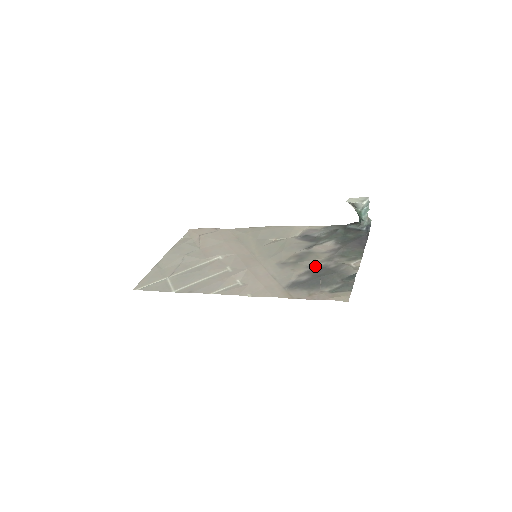
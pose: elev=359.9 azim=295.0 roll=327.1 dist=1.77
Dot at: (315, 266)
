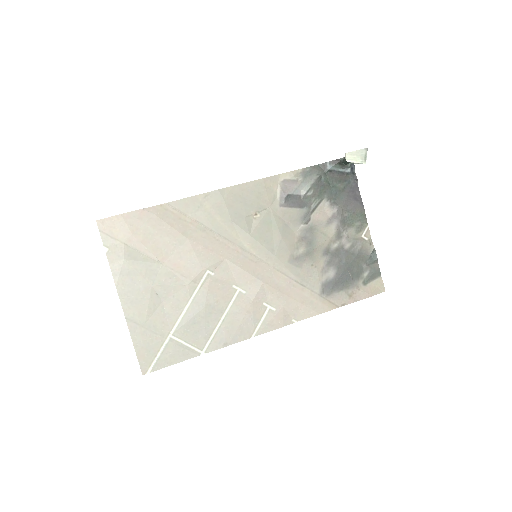
Dot at: (330, 251)
